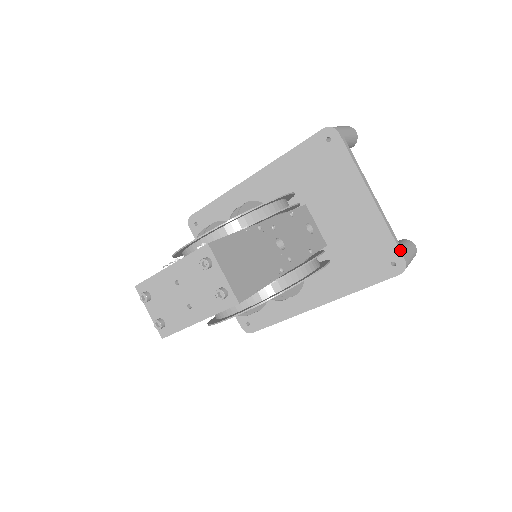
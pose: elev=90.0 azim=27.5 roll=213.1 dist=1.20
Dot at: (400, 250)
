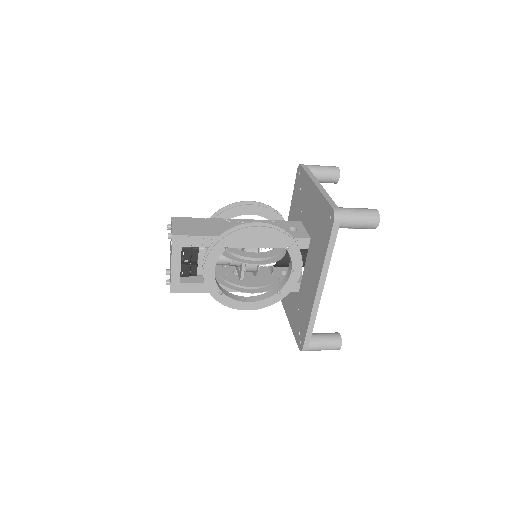
Dot at: (330, 204)
